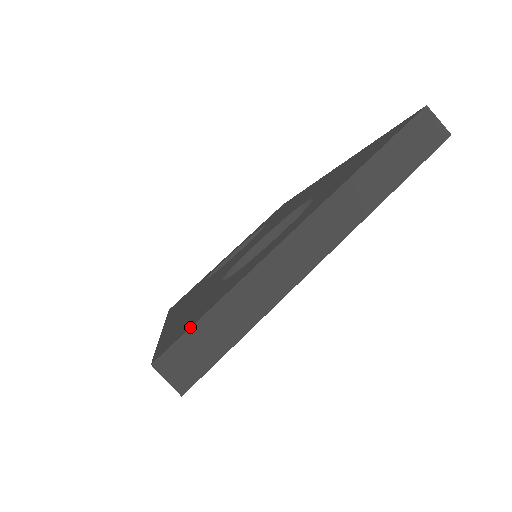
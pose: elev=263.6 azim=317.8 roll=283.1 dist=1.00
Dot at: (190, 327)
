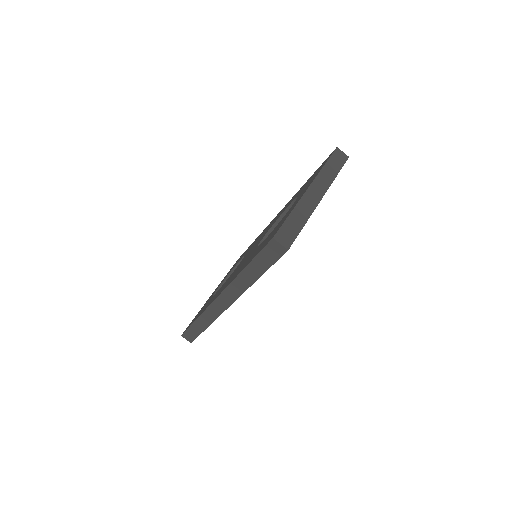
Dot at: (283, 224)
